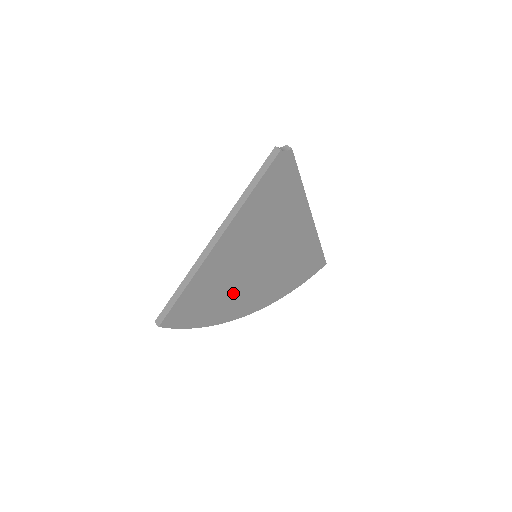
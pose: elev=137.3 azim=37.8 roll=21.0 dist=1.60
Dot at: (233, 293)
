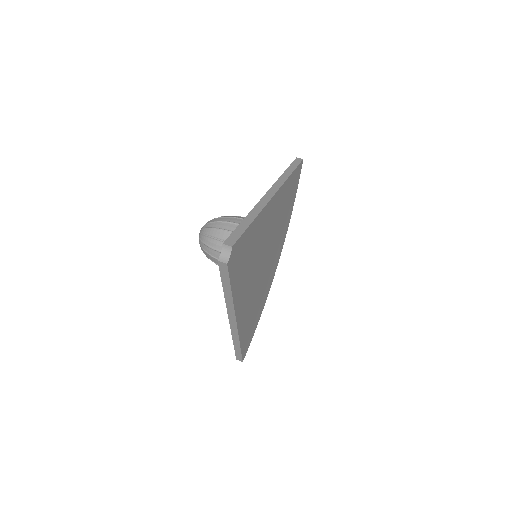
Dot at: (263, 288)
